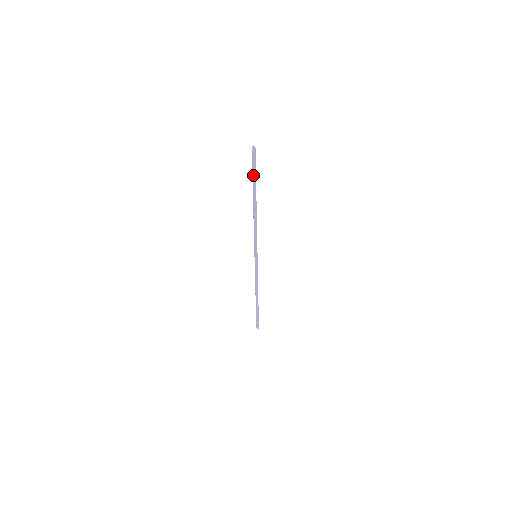
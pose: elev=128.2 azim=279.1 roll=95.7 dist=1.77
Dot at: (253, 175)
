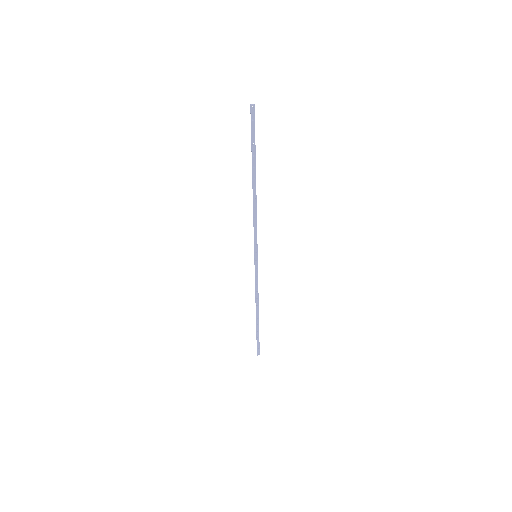
Dot at: (252, 143)
